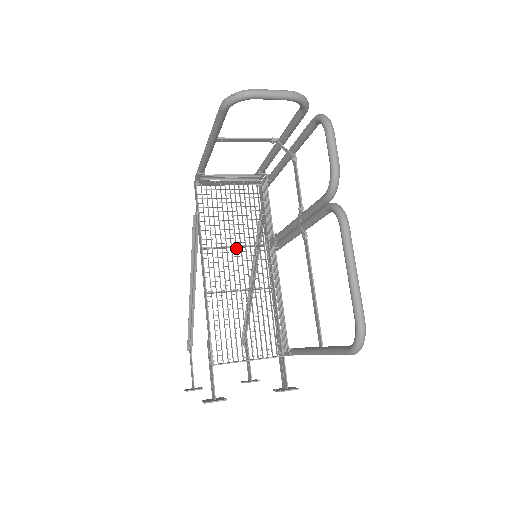
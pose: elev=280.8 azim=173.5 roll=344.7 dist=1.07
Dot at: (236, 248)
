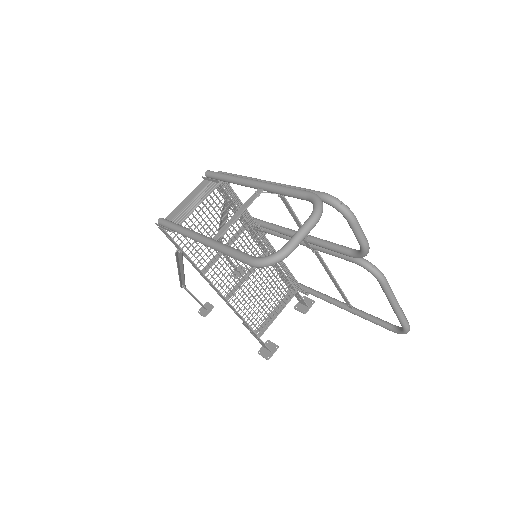
Dot at: occluded
